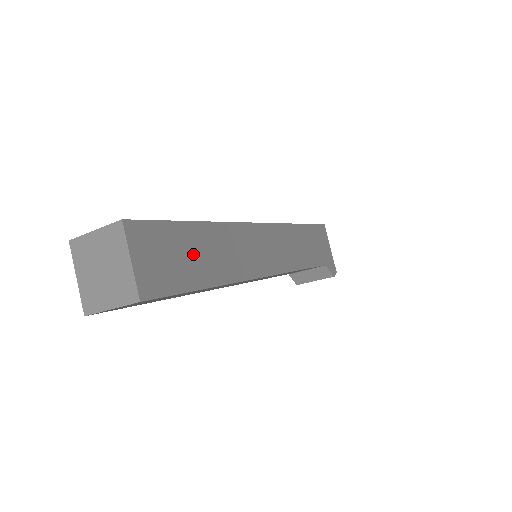
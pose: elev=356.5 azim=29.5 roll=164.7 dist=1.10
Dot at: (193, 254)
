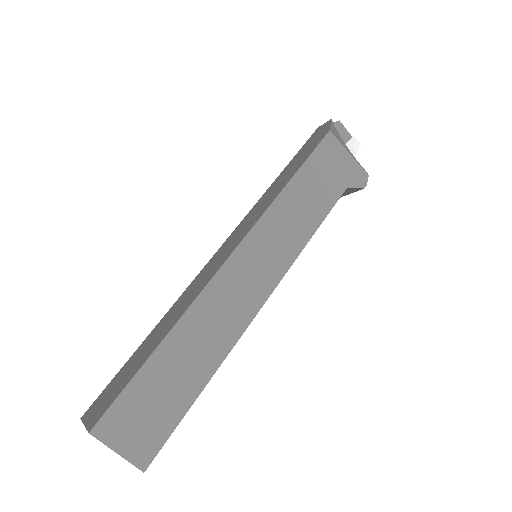
Dot at: (170, 381)
